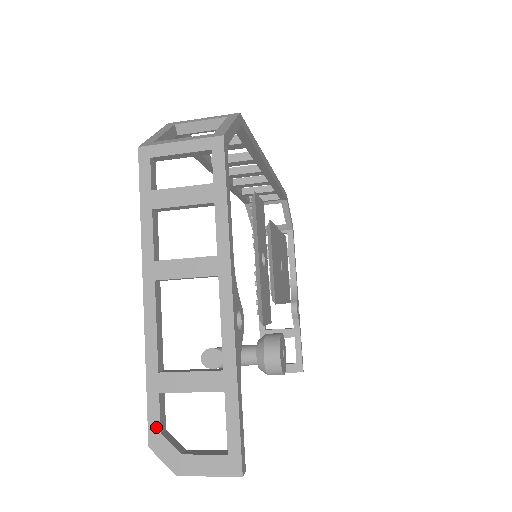
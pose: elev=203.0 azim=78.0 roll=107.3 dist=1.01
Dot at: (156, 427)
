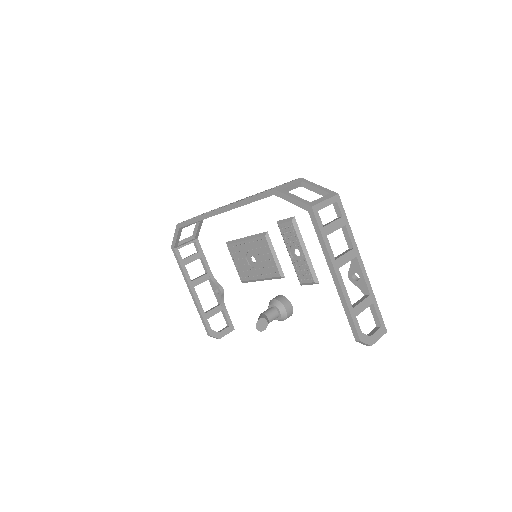
Dot at: (360, 331)
